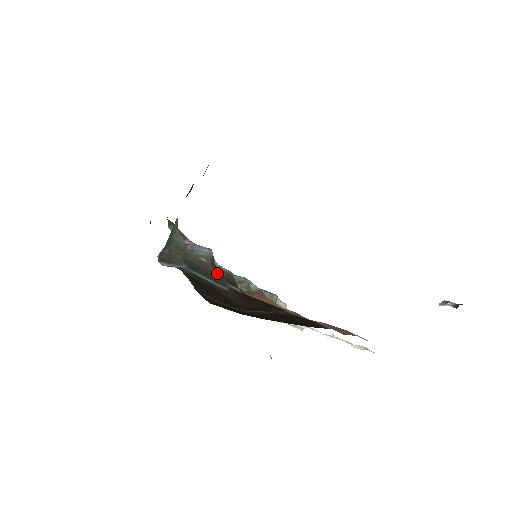
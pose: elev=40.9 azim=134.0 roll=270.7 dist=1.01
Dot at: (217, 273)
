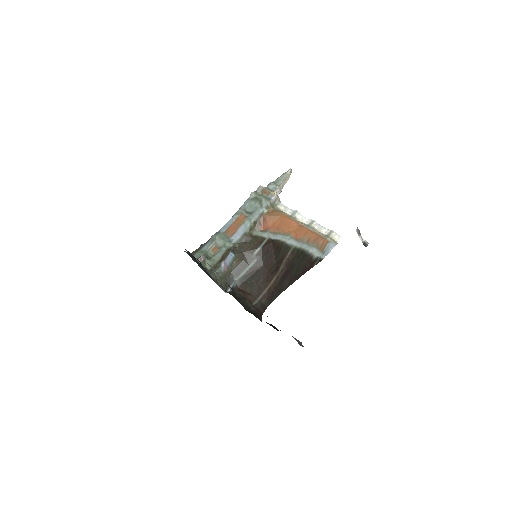
Dot at: (244, 256)
